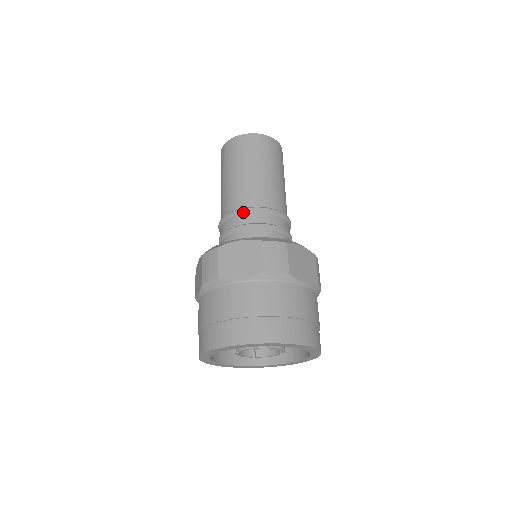
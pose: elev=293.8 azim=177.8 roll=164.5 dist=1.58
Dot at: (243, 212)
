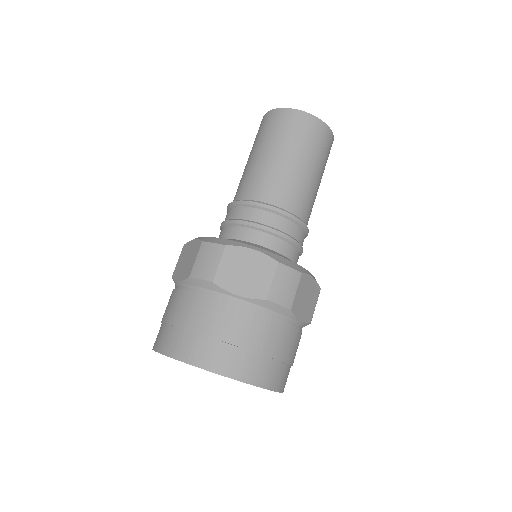
Dot at: (266, 209)
